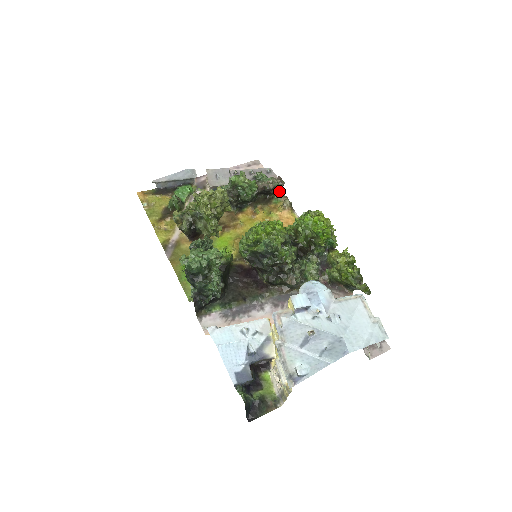
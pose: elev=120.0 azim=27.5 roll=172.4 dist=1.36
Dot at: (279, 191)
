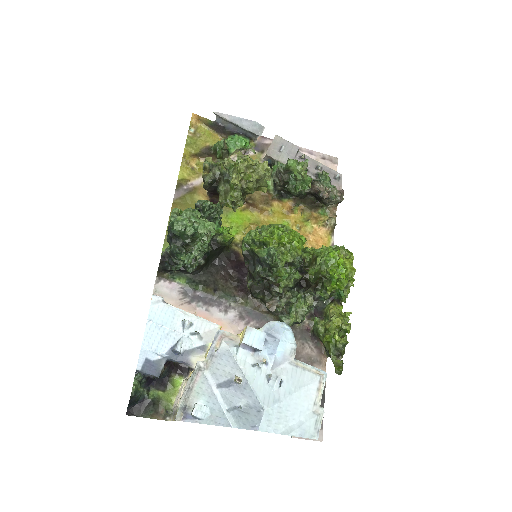
Dot at: (333, 204)
